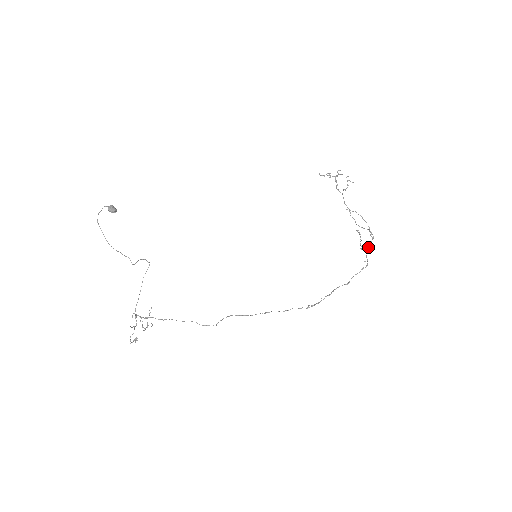
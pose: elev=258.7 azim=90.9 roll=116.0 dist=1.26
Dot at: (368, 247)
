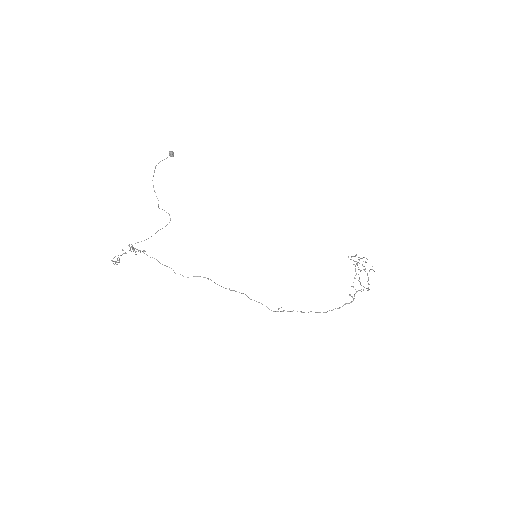
Dot at: occluded
